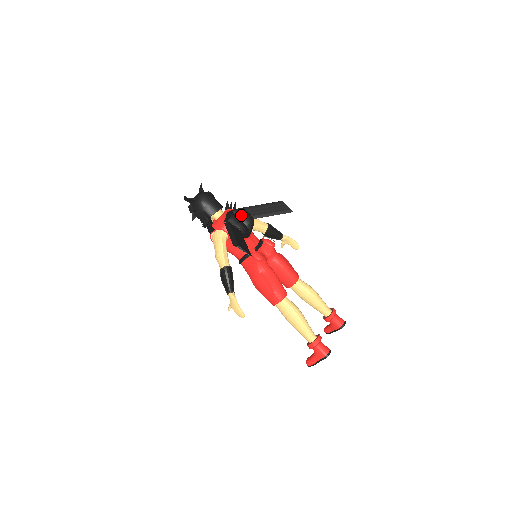
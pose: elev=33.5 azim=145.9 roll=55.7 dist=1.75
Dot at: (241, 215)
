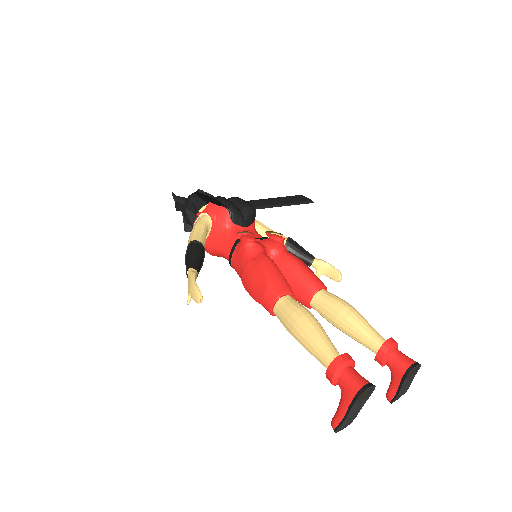
Dot at: (236, 201)
